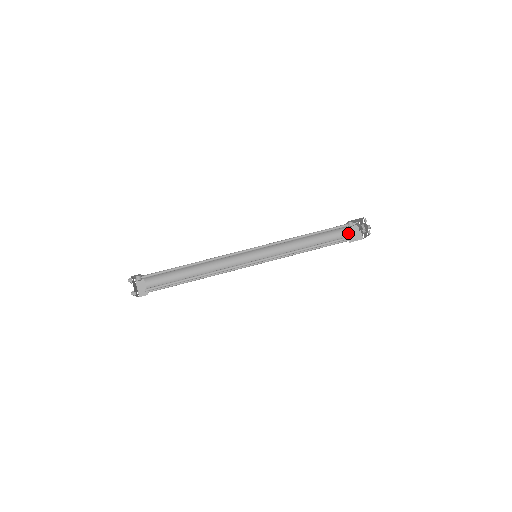
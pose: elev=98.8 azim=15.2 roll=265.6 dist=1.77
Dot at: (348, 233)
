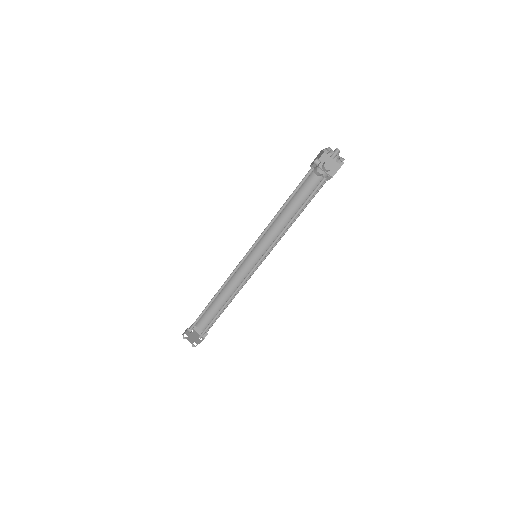
Dot at: (327, 164)
